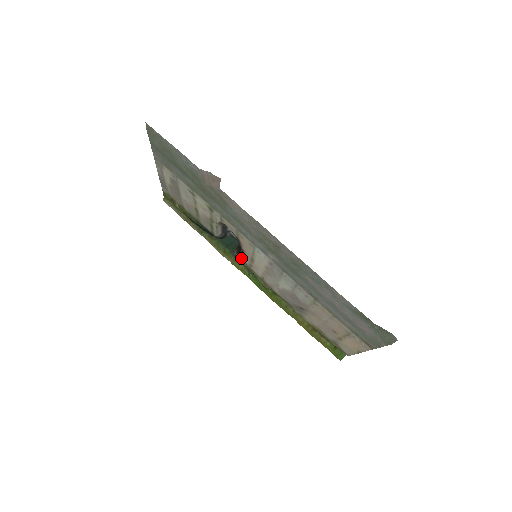
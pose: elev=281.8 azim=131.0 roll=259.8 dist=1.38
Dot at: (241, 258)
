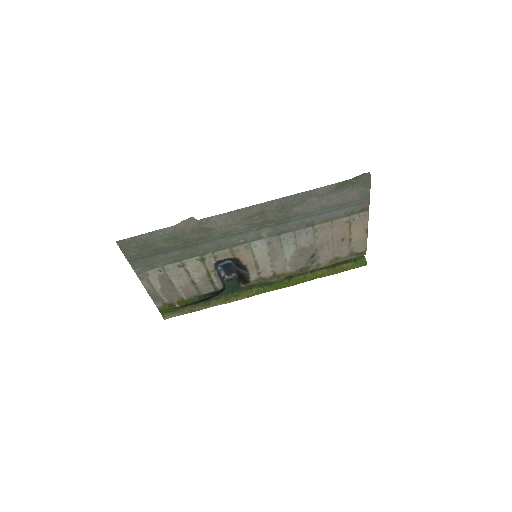
Dot at: (249, 280)
